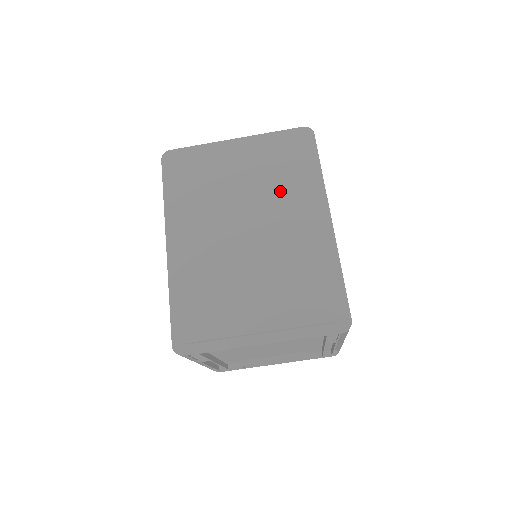
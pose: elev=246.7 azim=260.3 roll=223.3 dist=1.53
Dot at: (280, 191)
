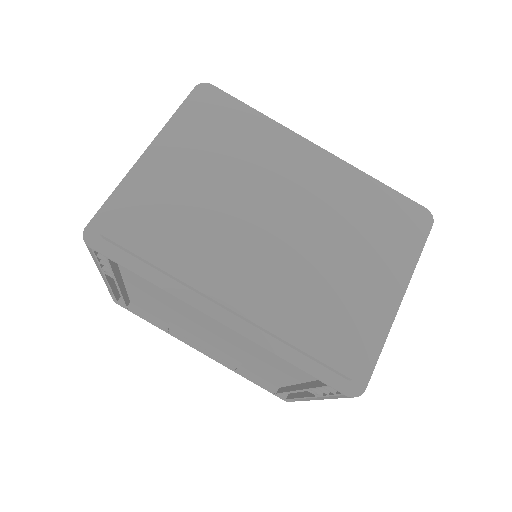
Dot at: (257, 160)
